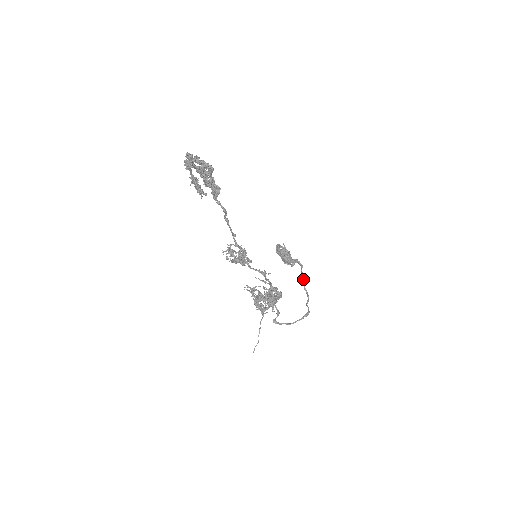
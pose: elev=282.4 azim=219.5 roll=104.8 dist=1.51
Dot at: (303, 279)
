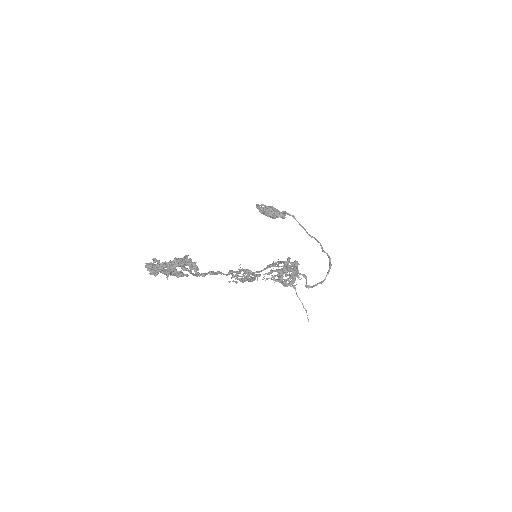
Dot at: (303, 228)
